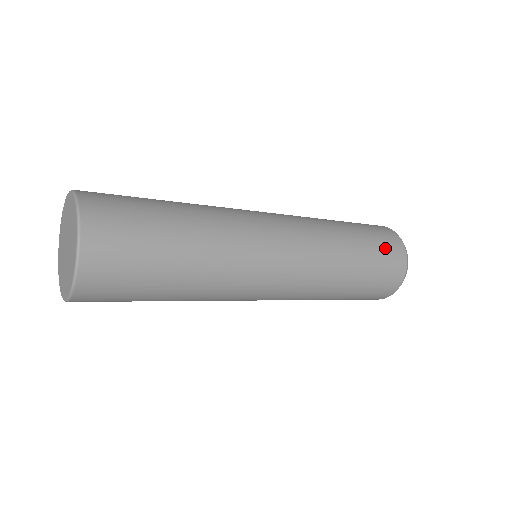
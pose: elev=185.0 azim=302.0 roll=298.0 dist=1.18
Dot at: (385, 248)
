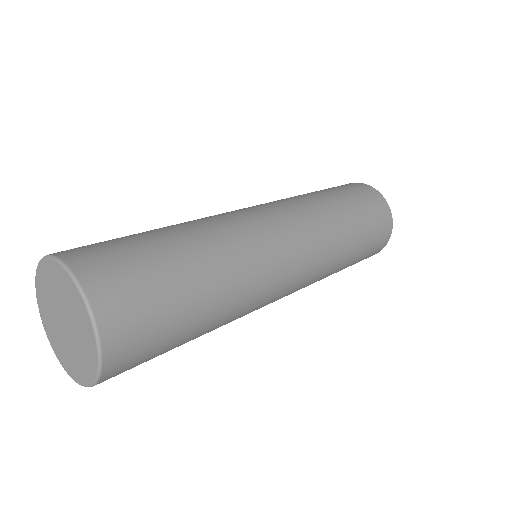
Dot at: (355, 191)
